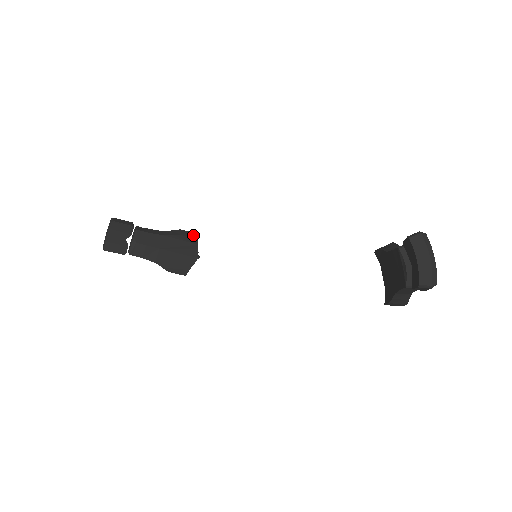
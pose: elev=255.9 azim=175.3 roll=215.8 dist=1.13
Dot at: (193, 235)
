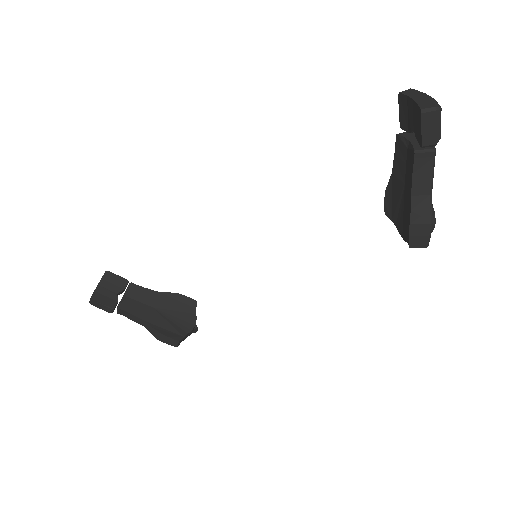
Dot at: (192, 299)
